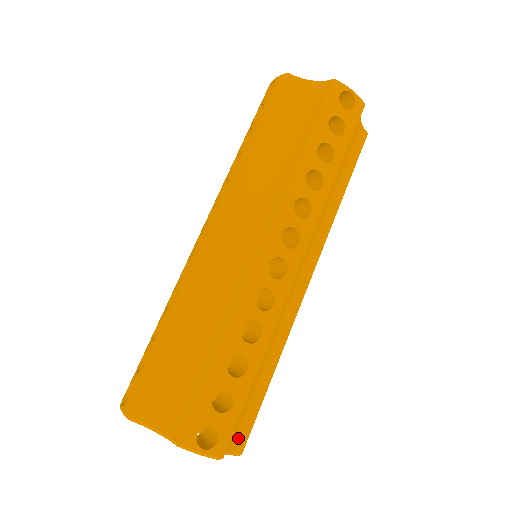
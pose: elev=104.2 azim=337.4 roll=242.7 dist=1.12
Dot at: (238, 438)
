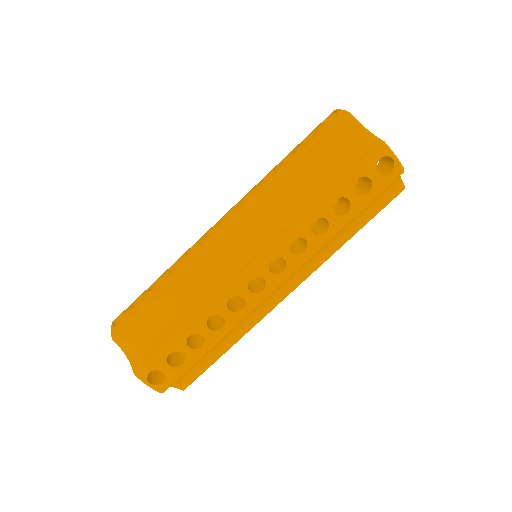
Dot at: (184, 380)
